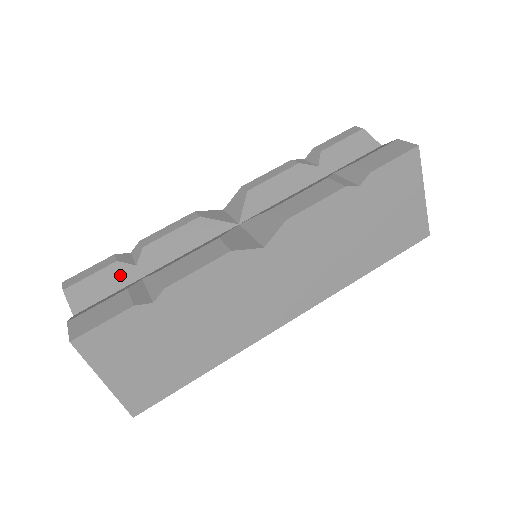
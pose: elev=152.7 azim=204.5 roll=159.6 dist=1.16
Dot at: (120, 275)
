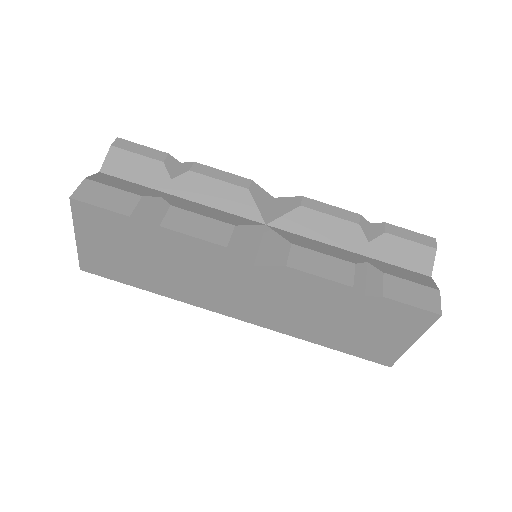
Dot at: (155, 175)
